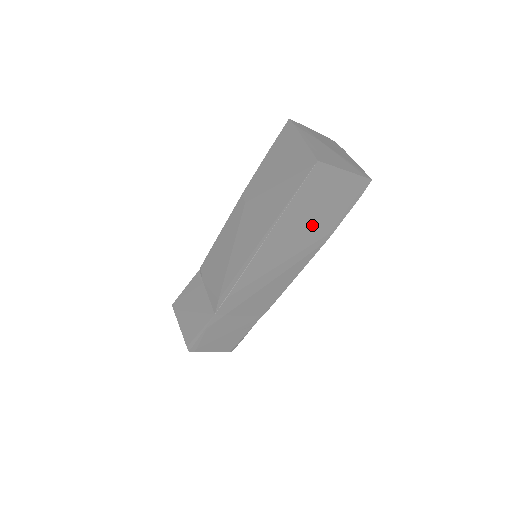
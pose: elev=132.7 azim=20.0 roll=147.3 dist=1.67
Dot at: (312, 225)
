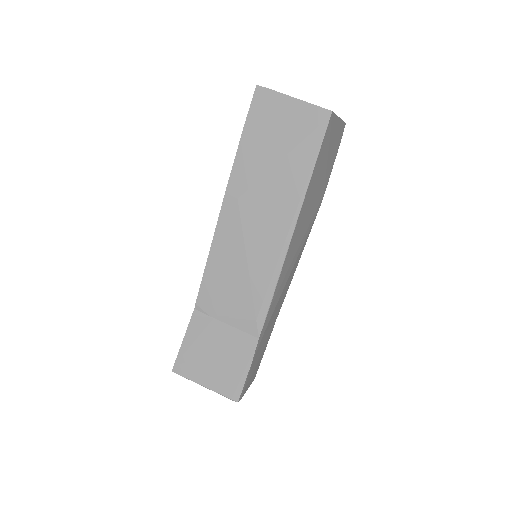
Dot at: (318, 189)
